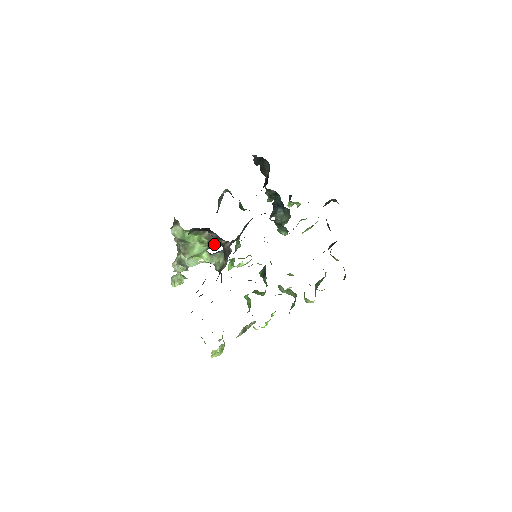
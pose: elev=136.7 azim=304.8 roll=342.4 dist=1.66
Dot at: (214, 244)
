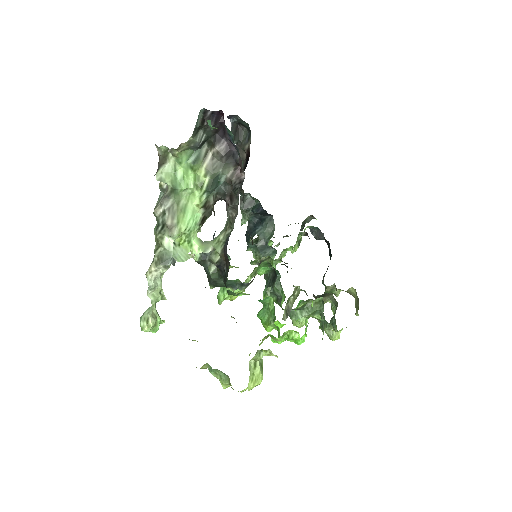
Dot at: (208, 214)
